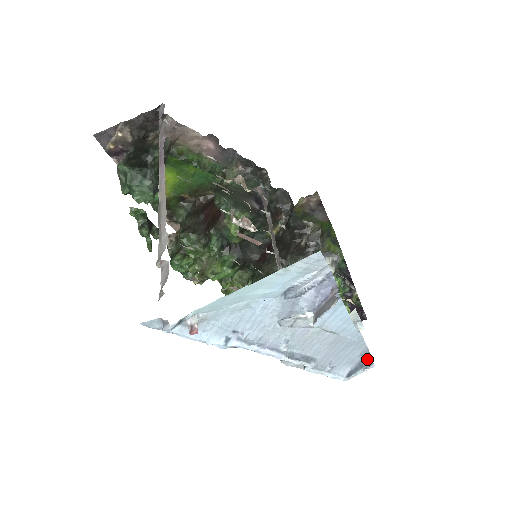
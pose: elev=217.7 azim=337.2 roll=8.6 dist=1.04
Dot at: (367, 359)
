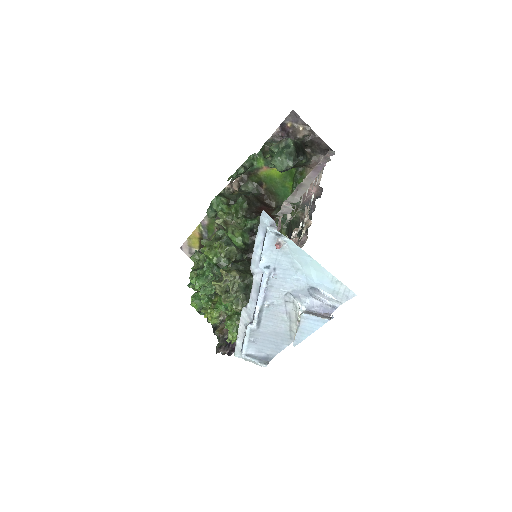
Dot at: (267, 360)
